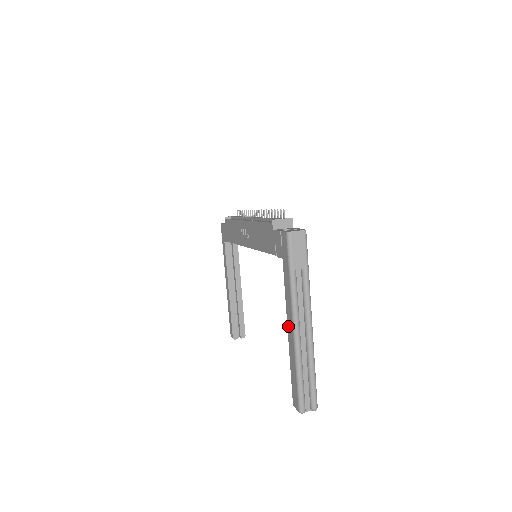
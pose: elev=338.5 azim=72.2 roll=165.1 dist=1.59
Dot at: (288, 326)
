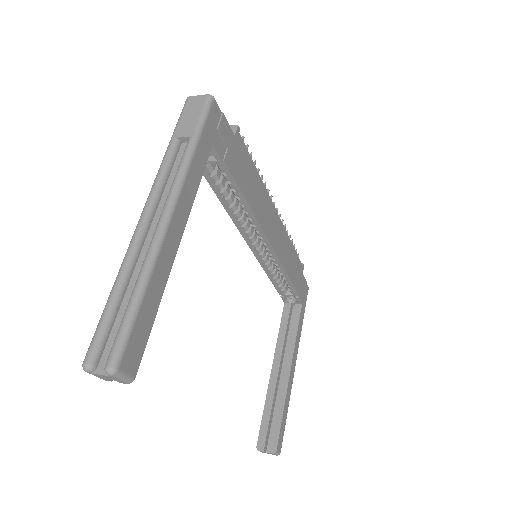
Dot at: occluded
